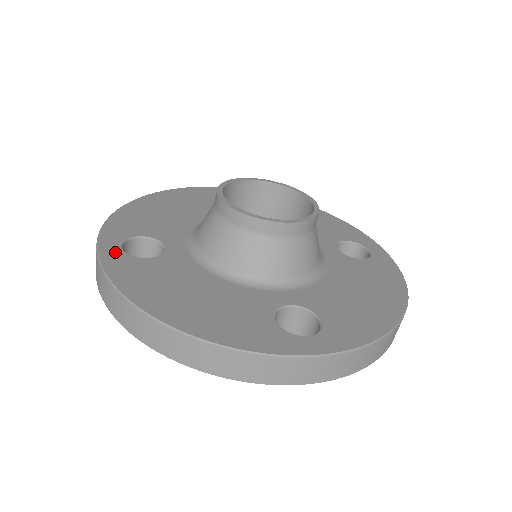
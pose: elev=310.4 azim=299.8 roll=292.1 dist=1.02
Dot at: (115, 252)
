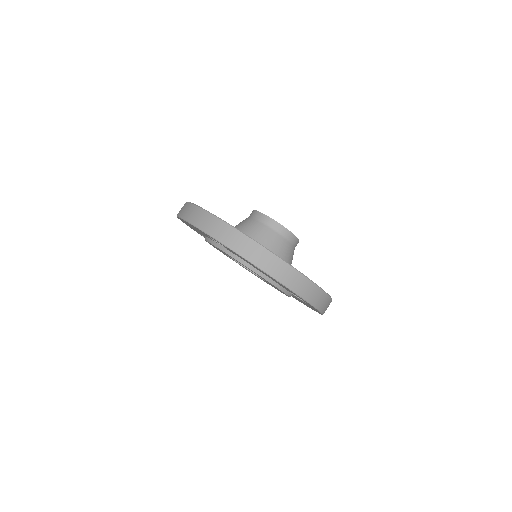
Dot at: occluded
